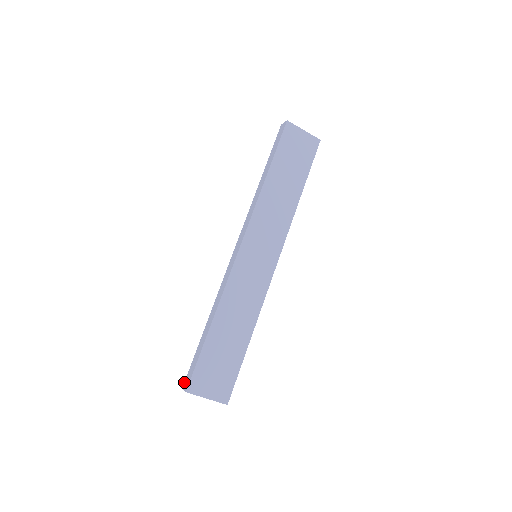
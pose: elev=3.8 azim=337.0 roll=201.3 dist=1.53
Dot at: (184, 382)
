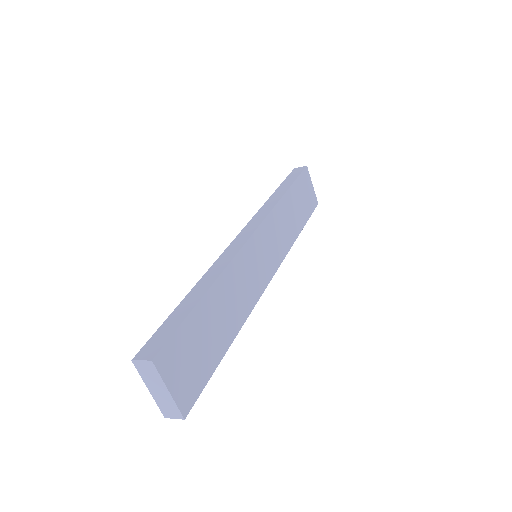
Dot at: occluded
